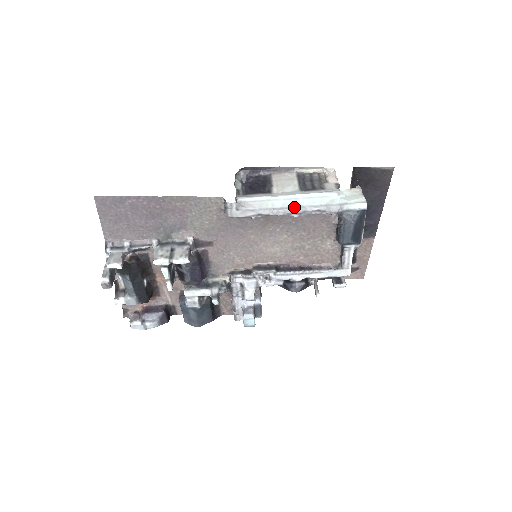
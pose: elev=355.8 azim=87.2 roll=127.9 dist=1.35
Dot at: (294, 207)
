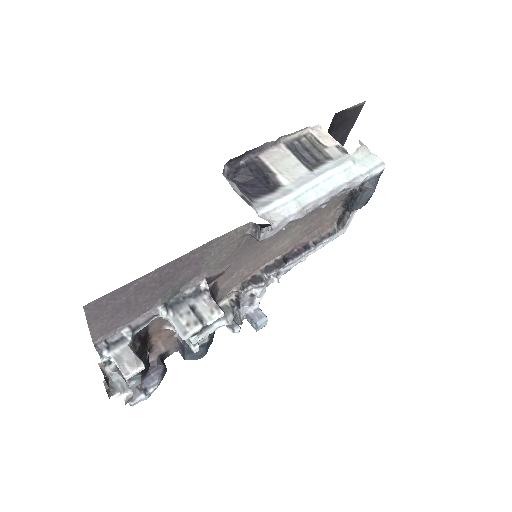
Dot at: (322, 197)
